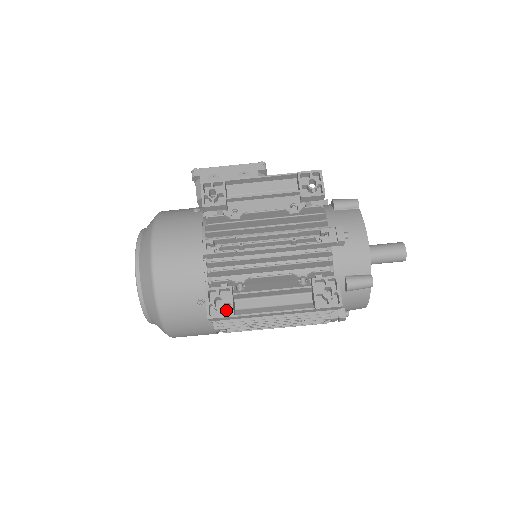
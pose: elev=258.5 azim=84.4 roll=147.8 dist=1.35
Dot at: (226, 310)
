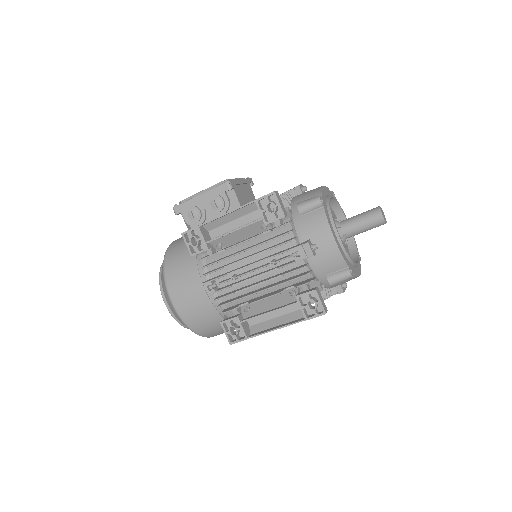
Dot at: (242, 332)
